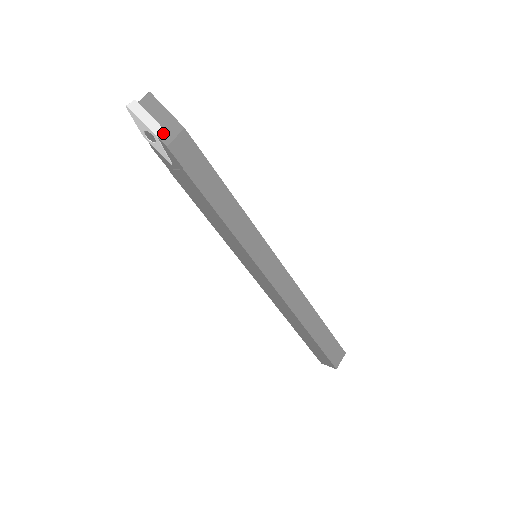
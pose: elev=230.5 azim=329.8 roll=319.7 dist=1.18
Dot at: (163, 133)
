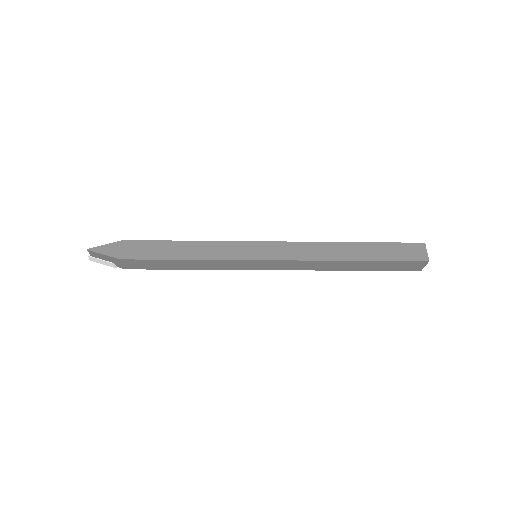
Dot at: (116, 264)
